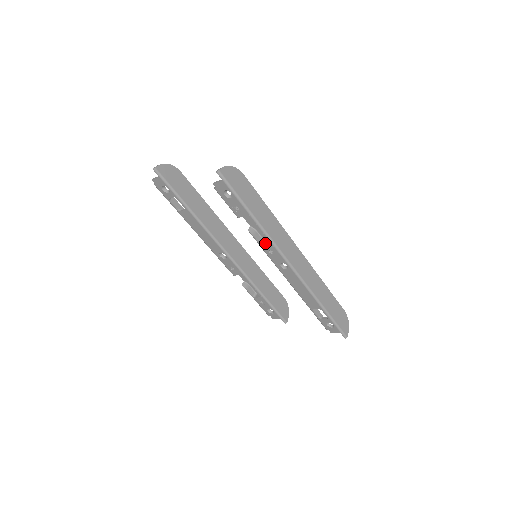
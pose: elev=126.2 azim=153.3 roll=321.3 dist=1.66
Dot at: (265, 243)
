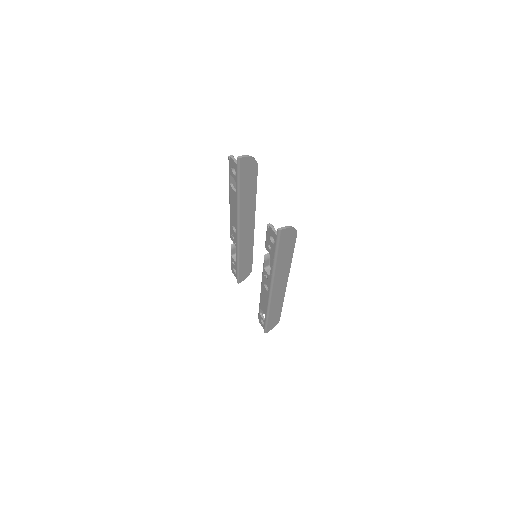
Dot at: (268, 268)
